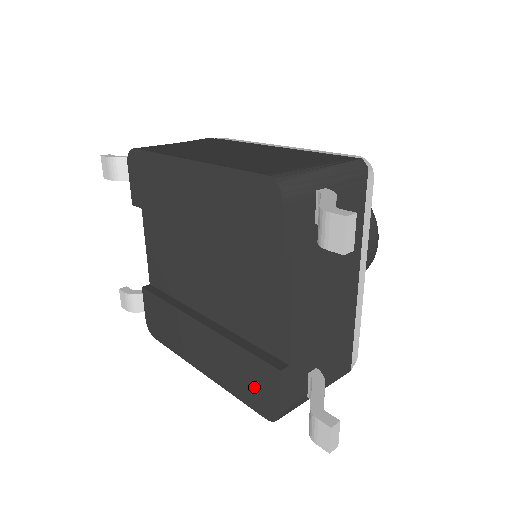
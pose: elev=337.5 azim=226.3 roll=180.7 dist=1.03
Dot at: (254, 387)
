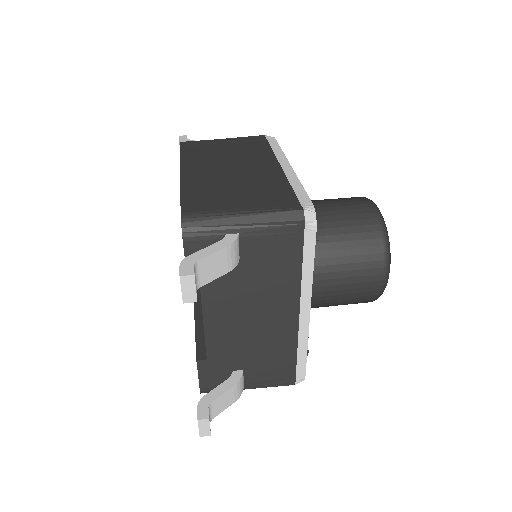
Dot at: occluded
